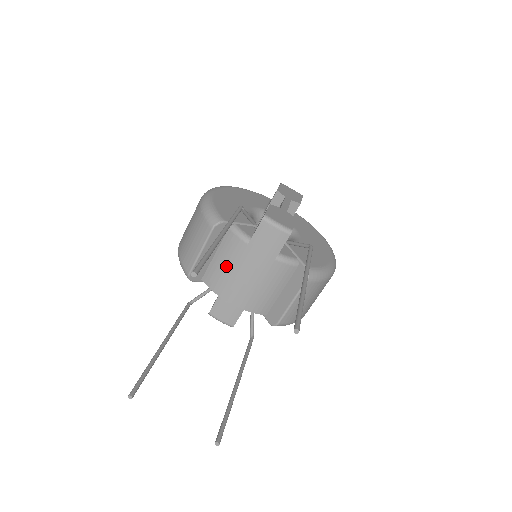
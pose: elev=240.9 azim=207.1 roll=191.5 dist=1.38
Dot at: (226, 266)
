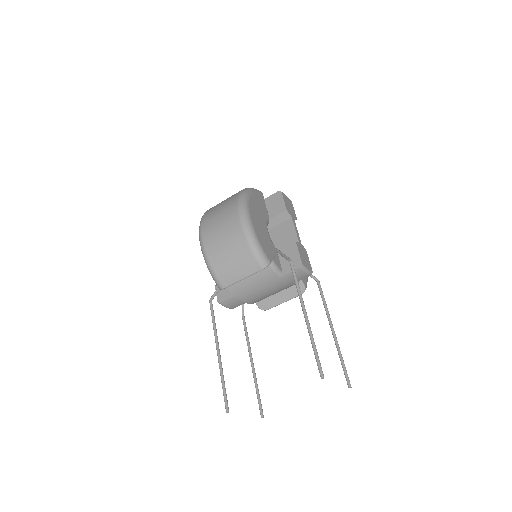
Dot at: (254, 284)
